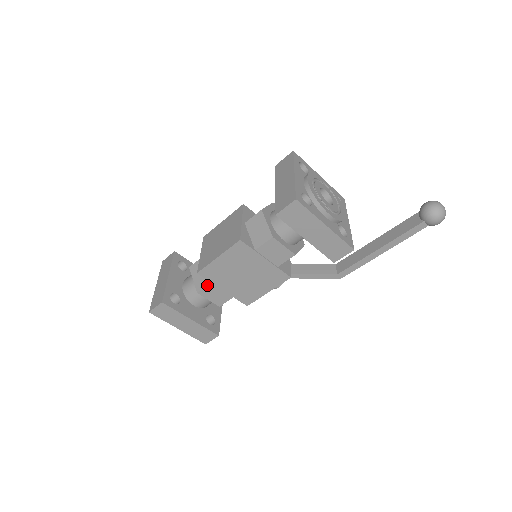
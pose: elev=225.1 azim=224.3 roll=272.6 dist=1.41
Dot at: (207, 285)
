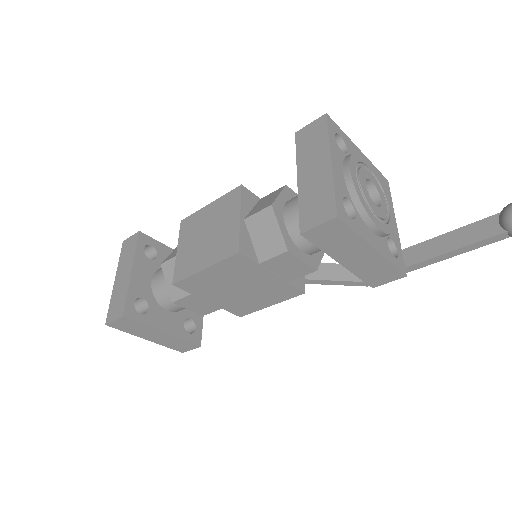
Dot at: (186, 296)
